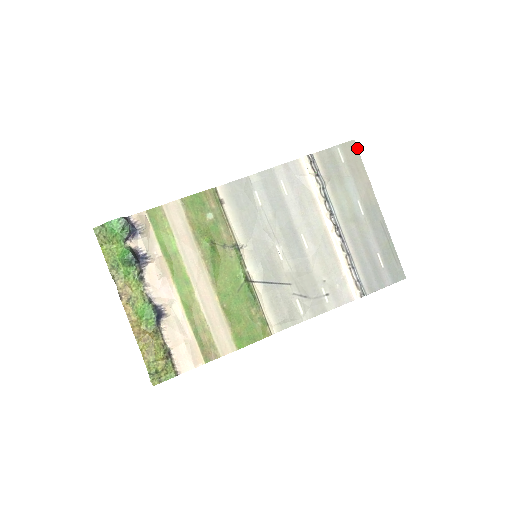
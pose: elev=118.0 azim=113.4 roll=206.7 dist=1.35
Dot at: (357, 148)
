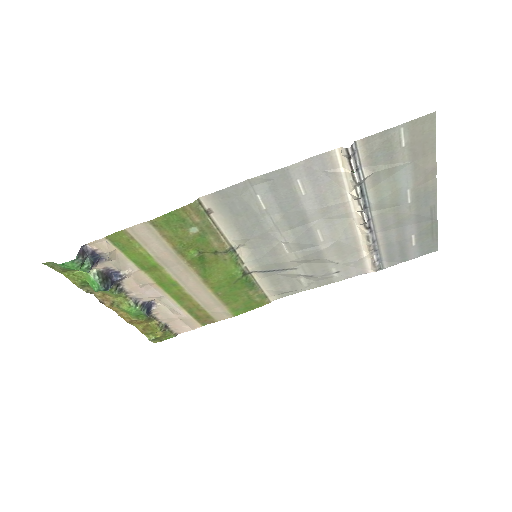
Dot at: (435, 123)
